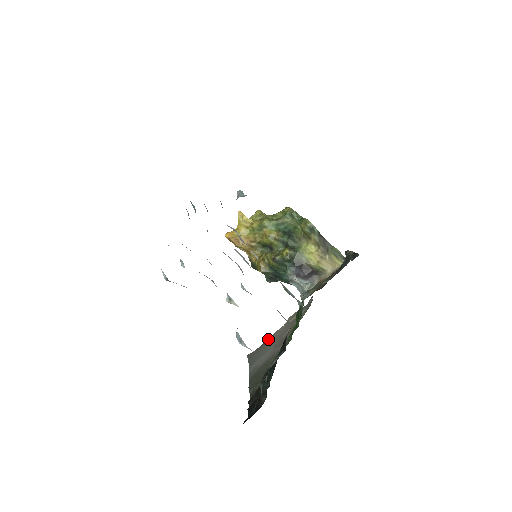
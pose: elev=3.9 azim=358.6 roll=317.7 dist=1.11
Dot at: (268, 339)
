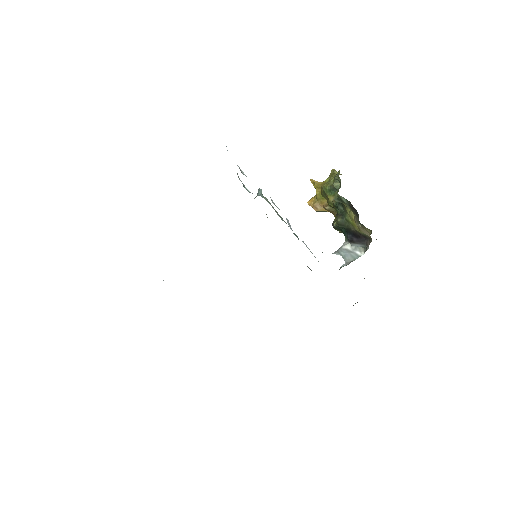
Dot at: occluded
